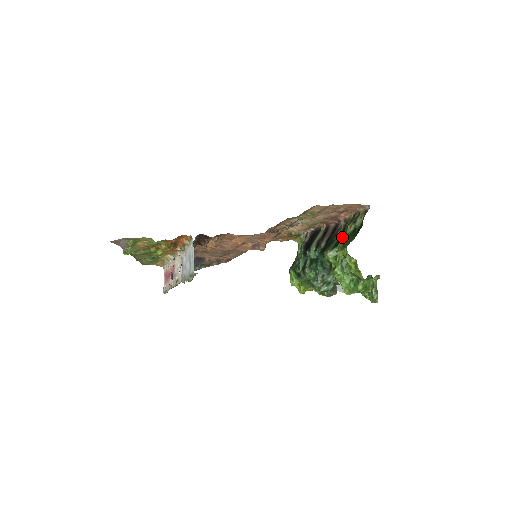
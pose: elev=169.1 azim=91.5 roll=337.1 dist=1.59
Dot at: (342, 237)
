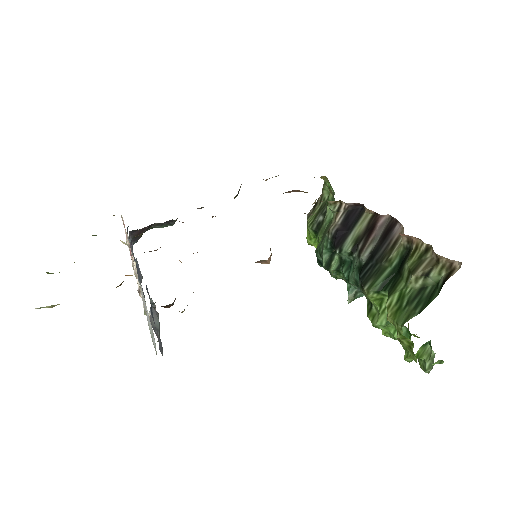
Dot at: (398, 276)
